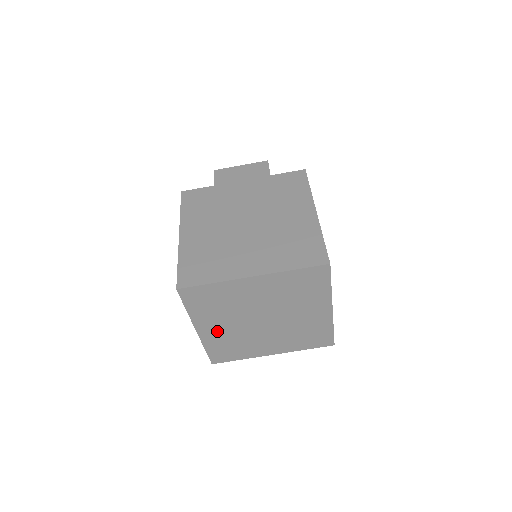
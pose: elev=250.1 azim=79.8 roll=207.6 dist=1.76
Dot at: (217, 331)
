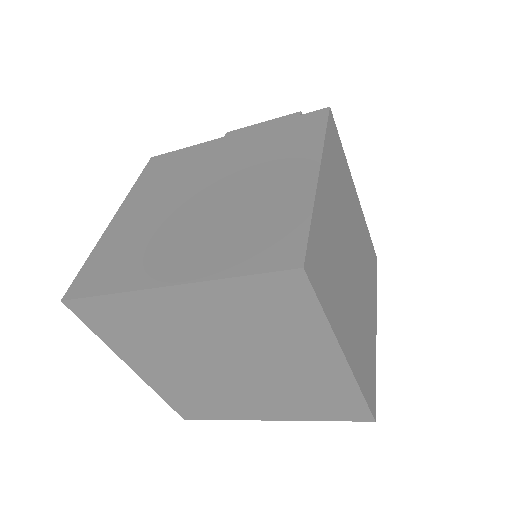
Dot at: (163, 373)
